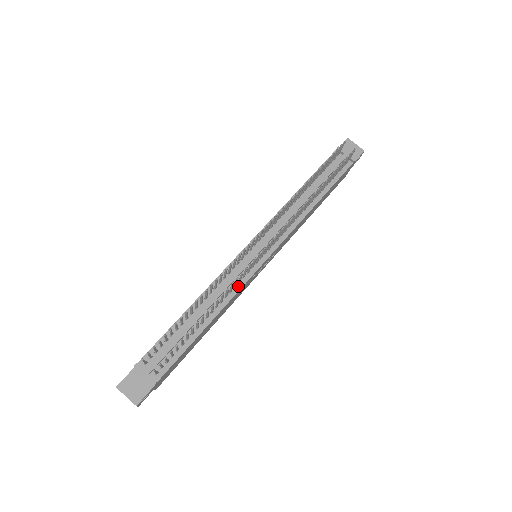
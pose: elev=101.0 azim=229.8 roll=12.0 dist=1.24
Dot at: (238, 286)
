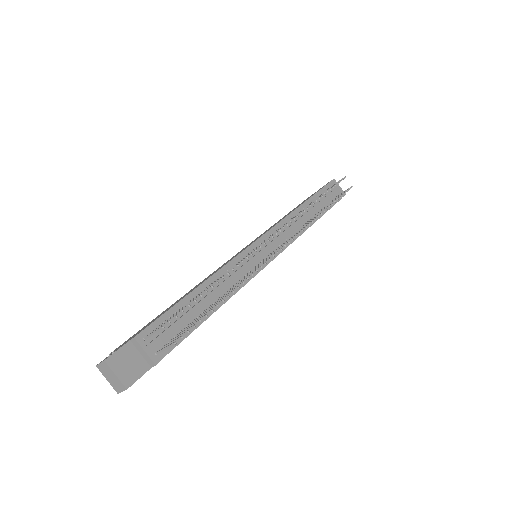
Dot at: occluded
